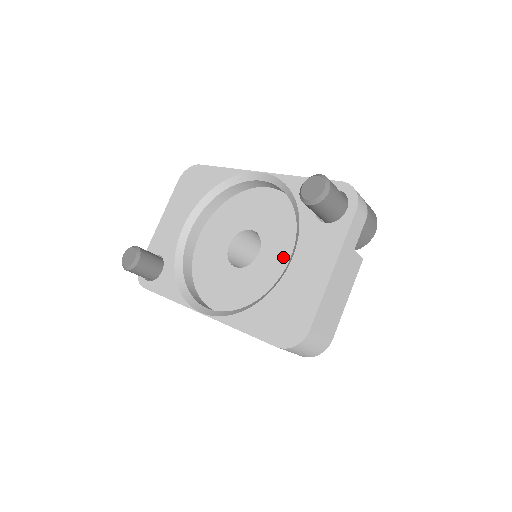
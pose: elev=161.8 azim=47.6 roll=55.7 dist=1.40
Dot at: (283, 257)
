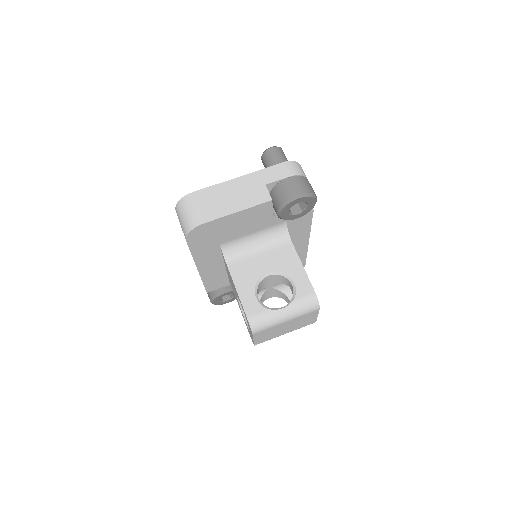
Dot at: occluded
